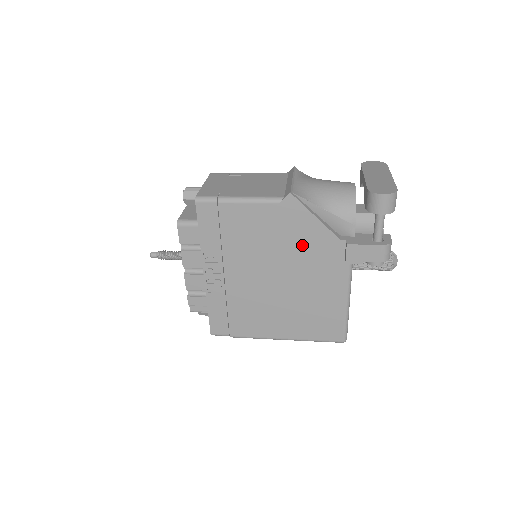
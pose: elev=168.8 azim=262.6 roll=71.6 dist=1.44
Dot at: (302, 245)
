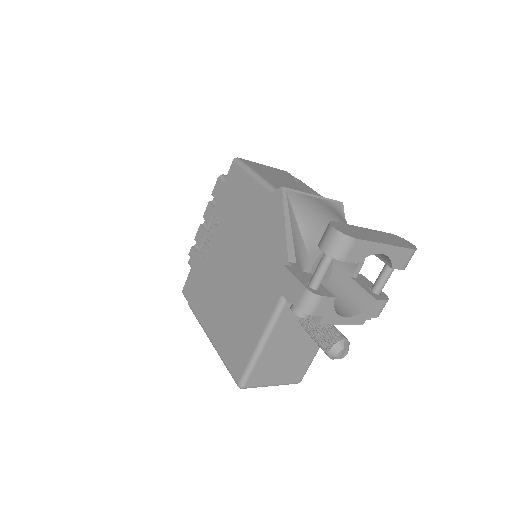
Dot at: (264, 247)
